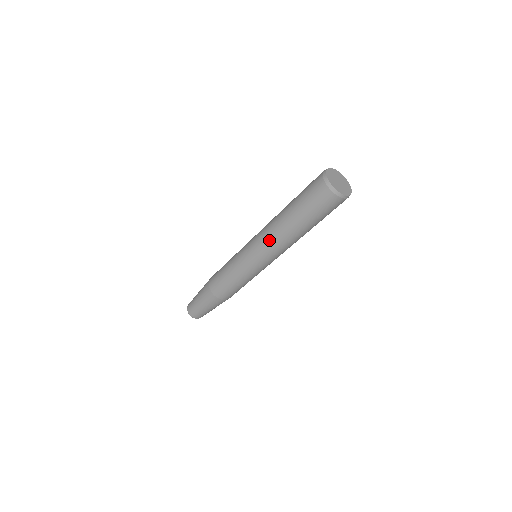
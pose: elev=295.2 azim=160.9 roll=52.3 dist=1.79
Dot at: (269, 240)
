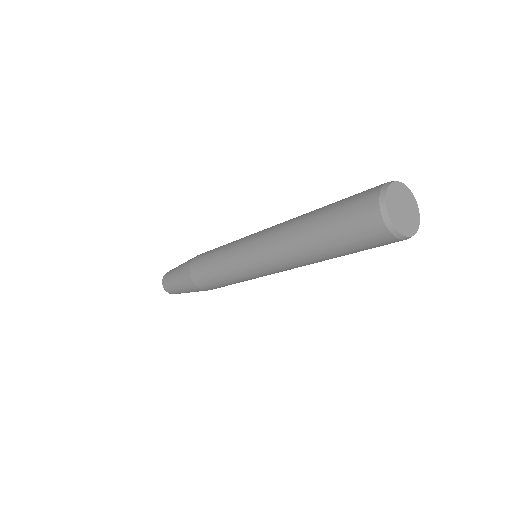
Dot at: (276, 254)
